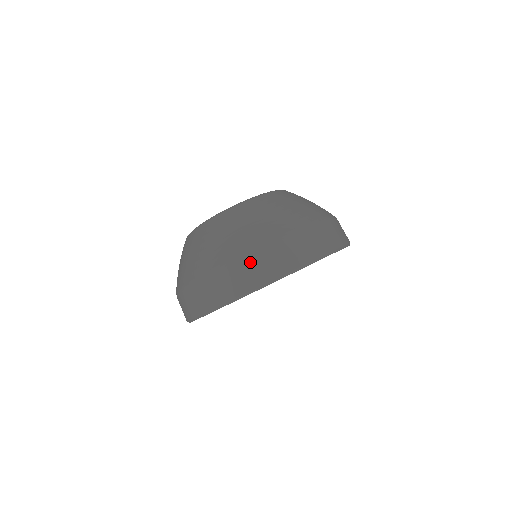
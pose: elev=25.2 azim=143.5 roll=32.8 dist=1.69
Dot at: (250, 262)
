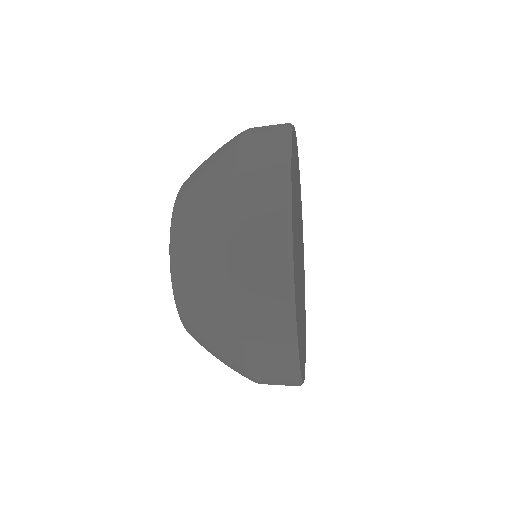
Dot at: (247, 194)
